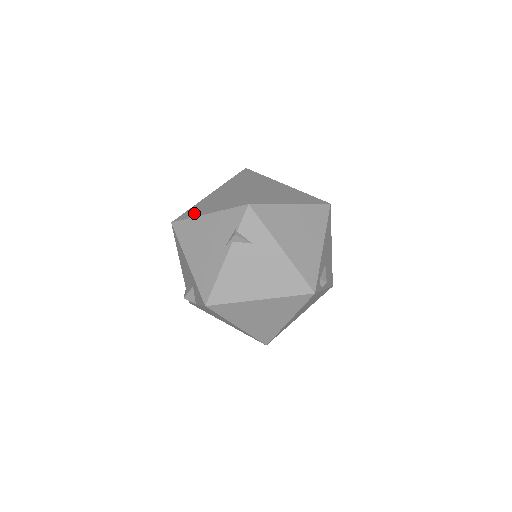
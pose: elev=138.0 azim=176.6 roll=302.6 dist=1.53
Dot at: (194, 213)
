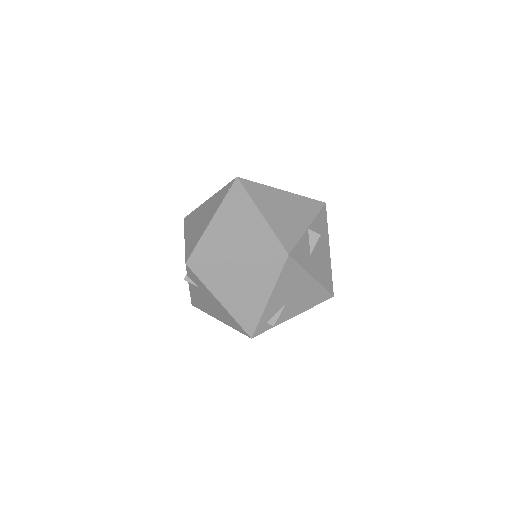
Dot at: (188, 224)
